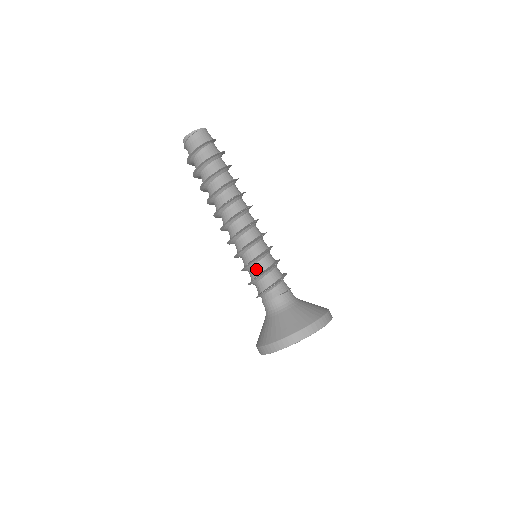
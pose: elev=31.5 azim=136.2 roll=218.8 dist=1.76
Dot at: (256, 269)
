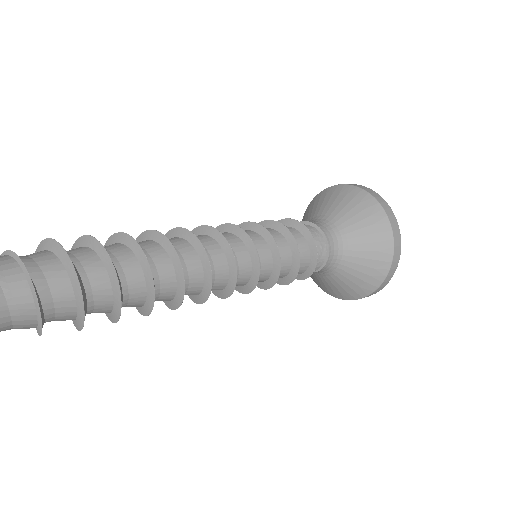
Dot at: occluded
